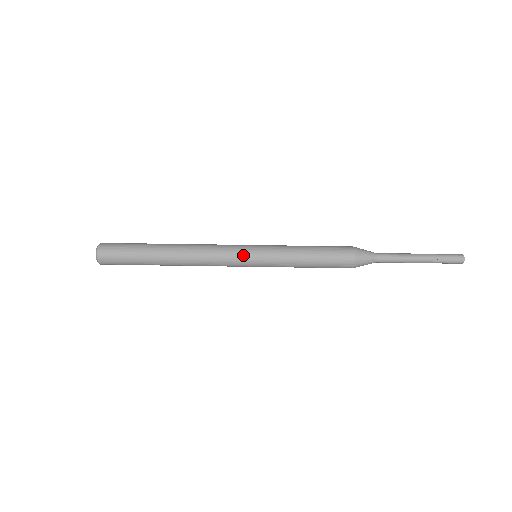
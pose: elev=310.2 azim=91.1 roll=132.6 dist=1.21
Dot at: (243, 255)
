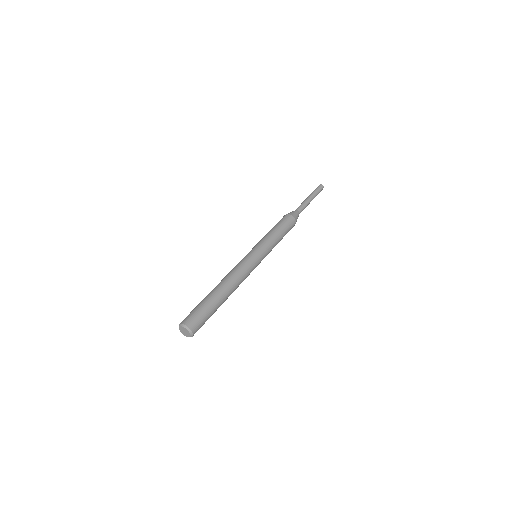
Dot at: (252, 256)
